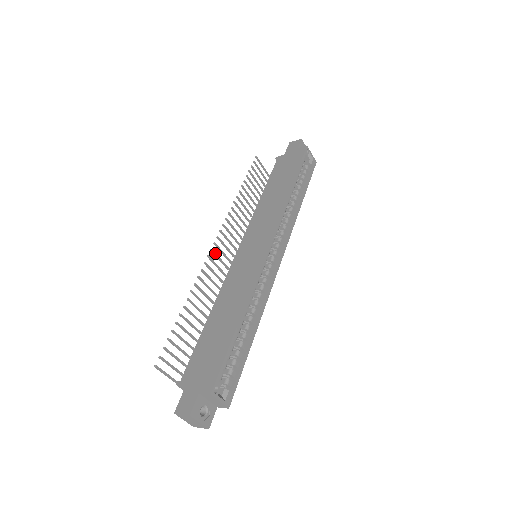
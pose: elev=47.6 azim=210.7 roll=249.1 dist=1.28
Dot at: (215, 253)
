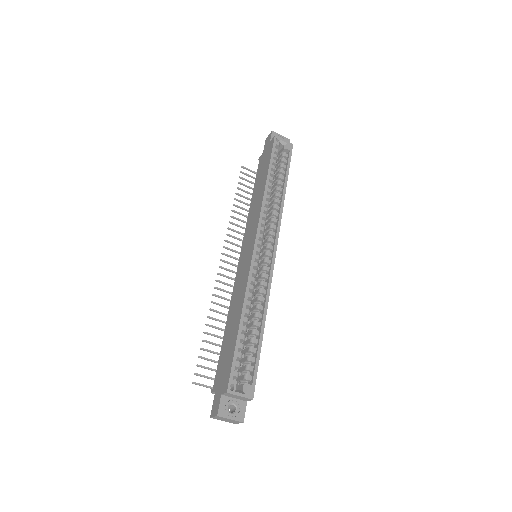
Dot at: (224, 268)
